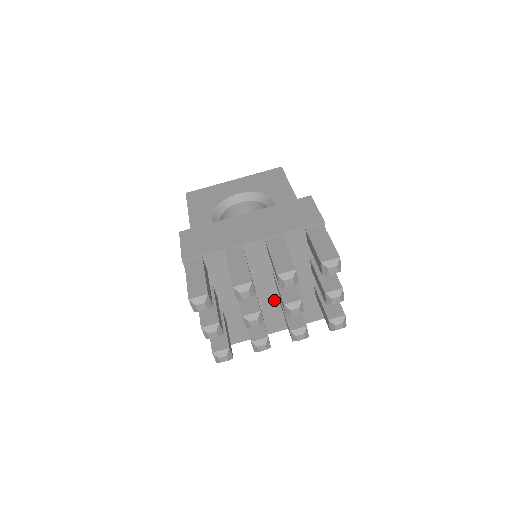
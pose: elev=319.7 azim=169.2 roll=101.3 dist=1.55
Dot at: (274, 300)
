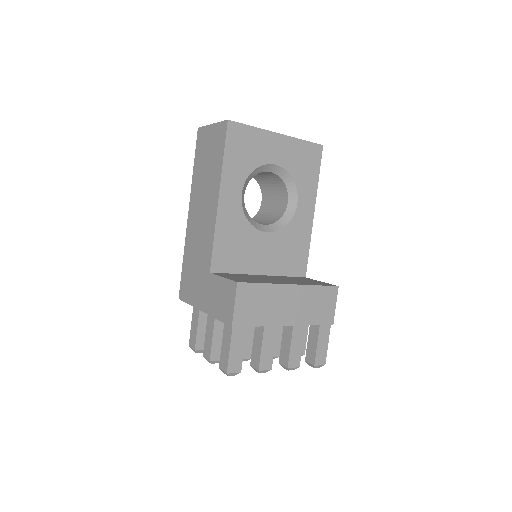
Dot at: occluded
